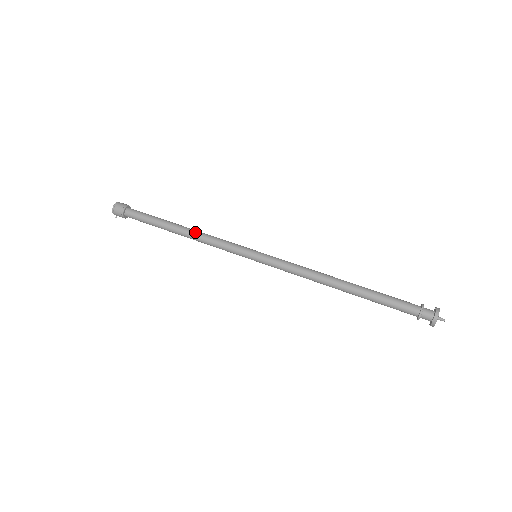
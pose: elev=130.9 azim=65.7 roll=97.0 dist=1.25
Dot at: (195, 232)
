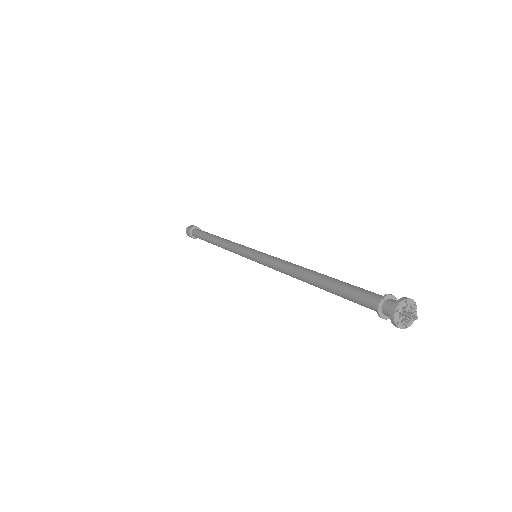
Dot at: (225, 239)
